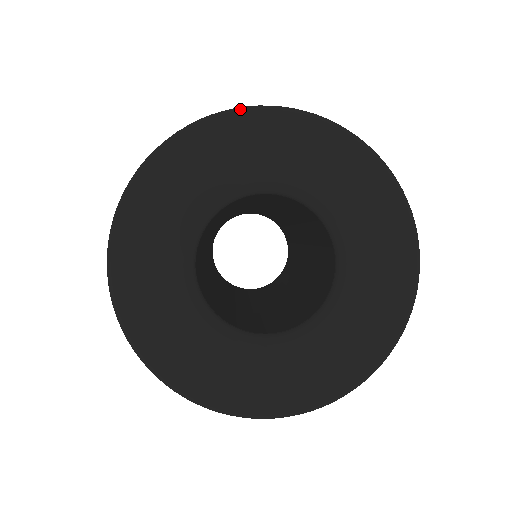
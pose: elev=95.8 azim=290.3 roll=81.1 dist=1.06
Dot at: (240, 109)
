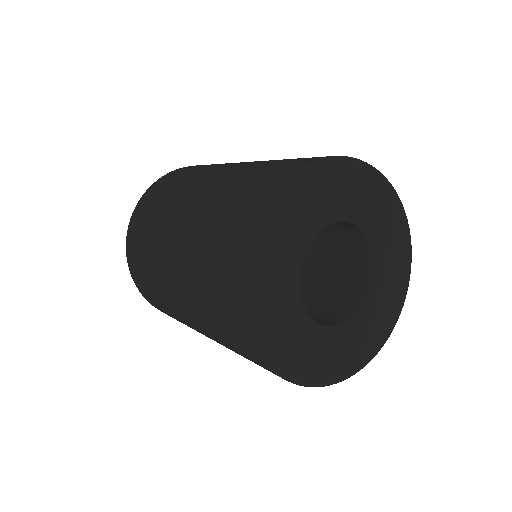
Dot at: (262, 227)
